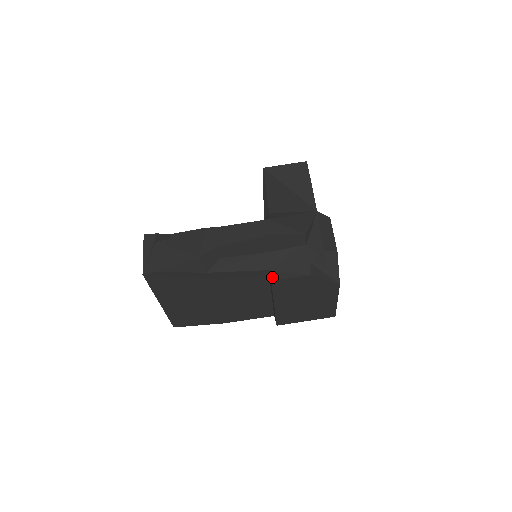
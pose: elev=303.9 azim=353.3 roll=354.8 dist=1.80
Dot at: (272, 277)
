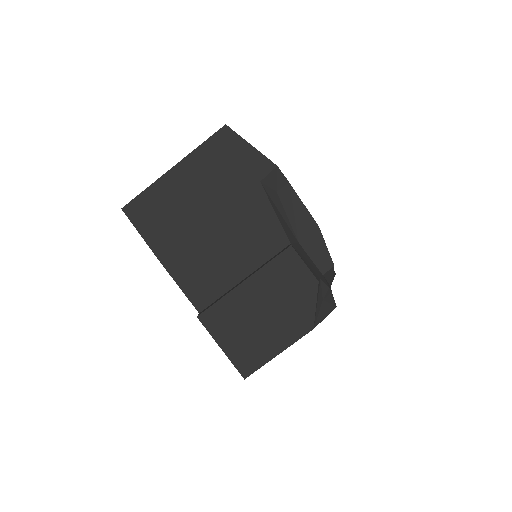
Dot at: occluded
